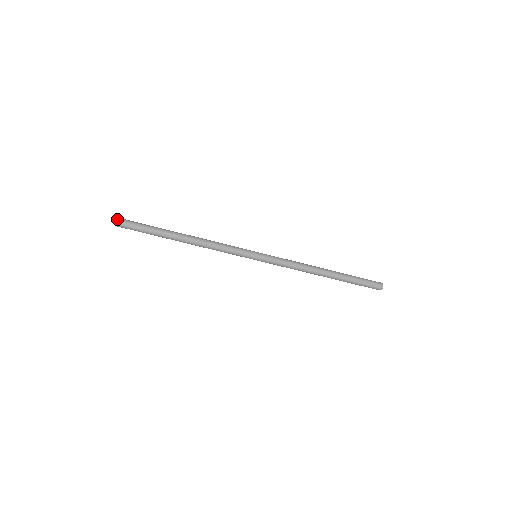
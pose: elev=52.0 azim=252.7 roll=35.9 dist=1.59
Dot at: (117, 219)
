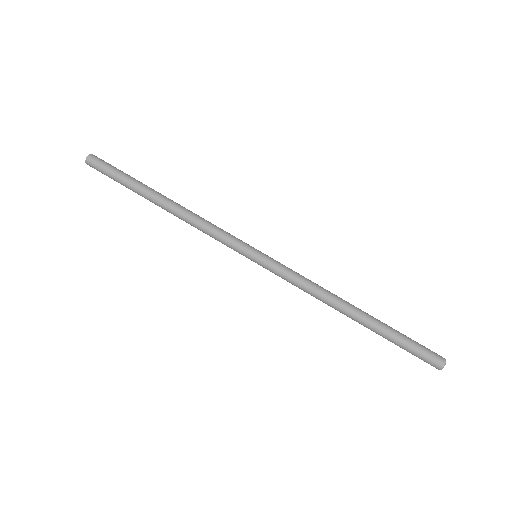
Dot at: occluded
